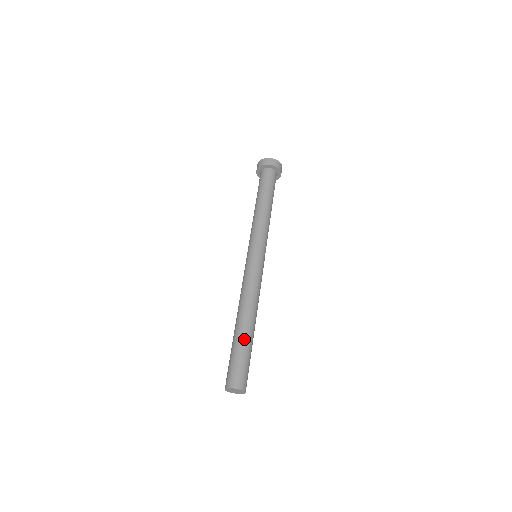
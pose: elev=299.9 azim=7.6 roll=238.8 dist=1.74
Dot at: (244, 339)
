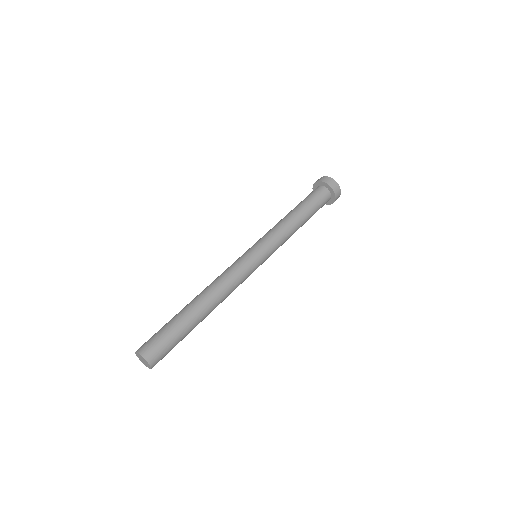
Dot at: (179, 314)
